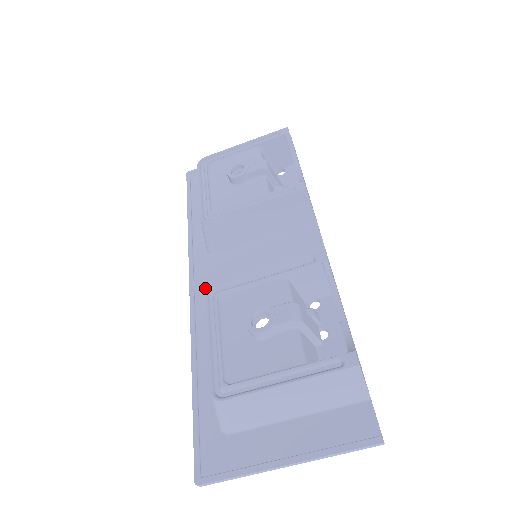
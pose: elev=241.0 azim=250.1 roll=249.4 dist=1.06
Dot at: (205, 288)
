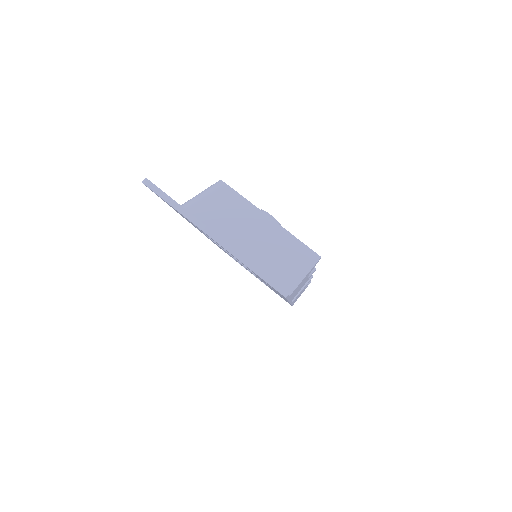
Dot at: occluded
